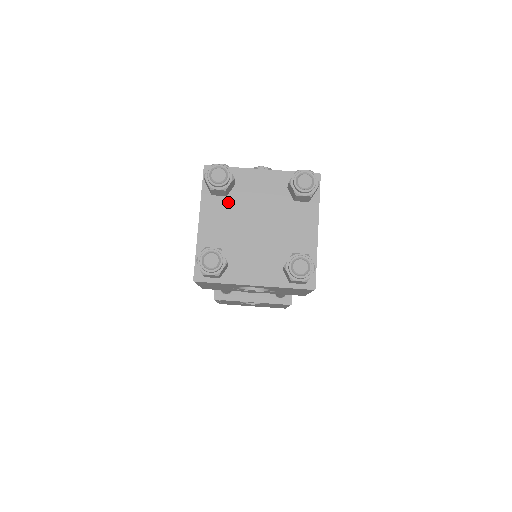
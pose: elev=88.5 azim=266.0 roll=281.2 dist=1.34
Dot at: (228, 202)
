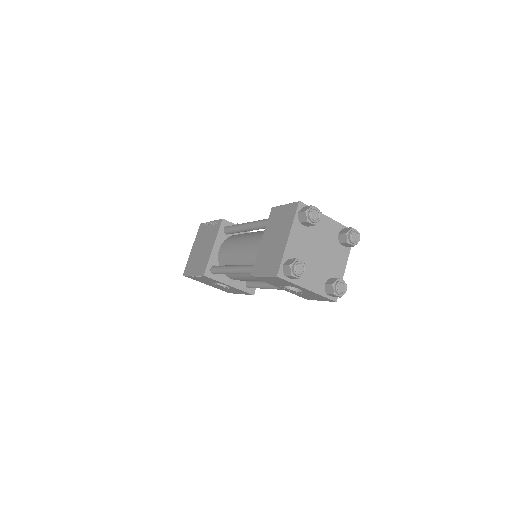
Dot at: (307, 231)
